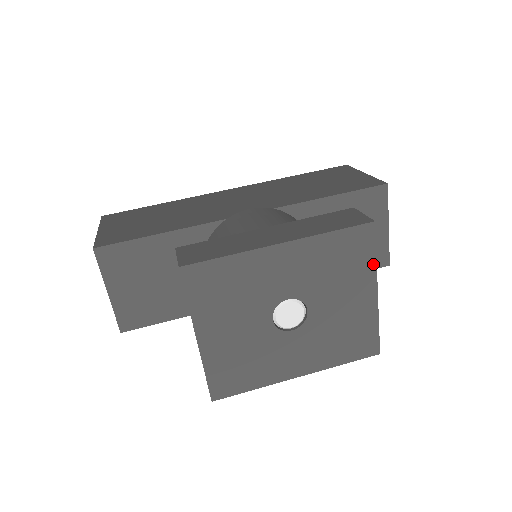
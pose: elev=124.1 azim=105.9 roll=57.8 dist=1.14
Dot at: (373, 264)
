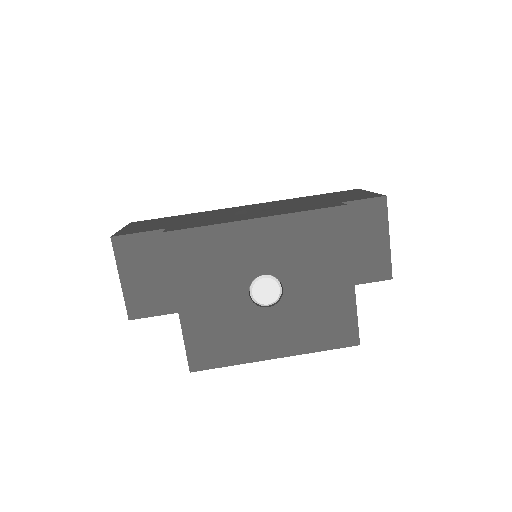
Dot at: (347, 248)
